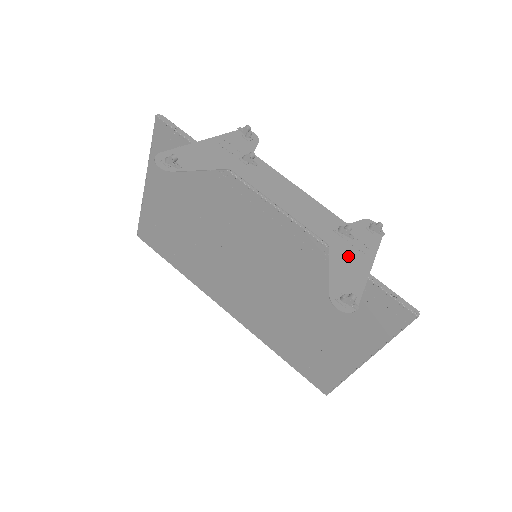
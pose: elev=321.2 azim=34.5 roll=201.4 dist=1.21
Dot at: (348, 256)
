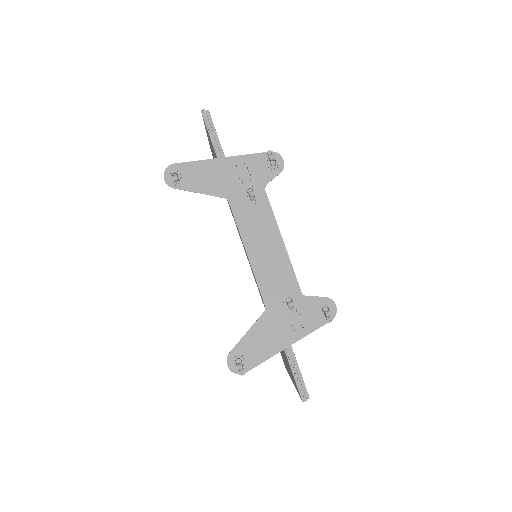
Dot at: (276, 327)
